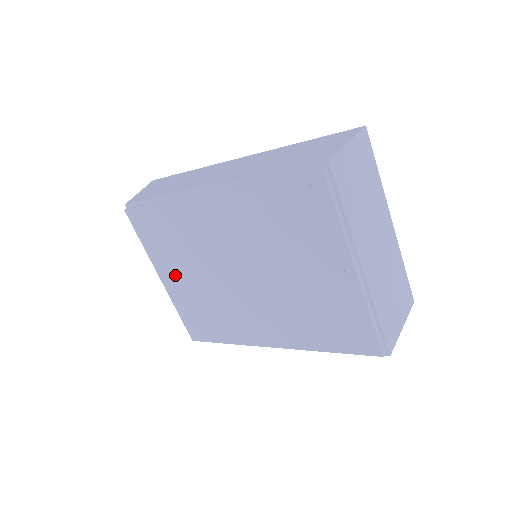
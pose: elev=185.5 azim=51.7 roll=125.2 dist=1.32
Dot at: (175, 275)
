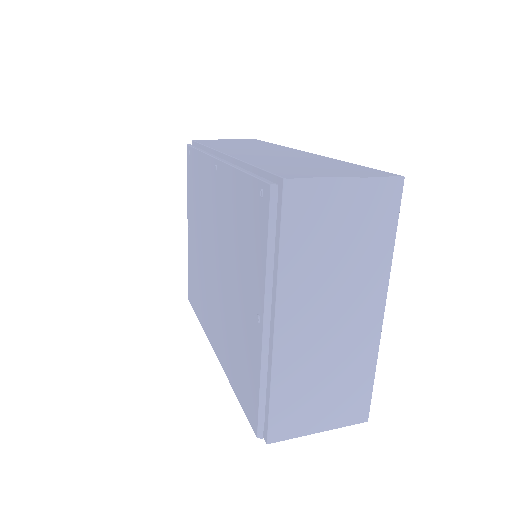
Dot at: (193, 228)
